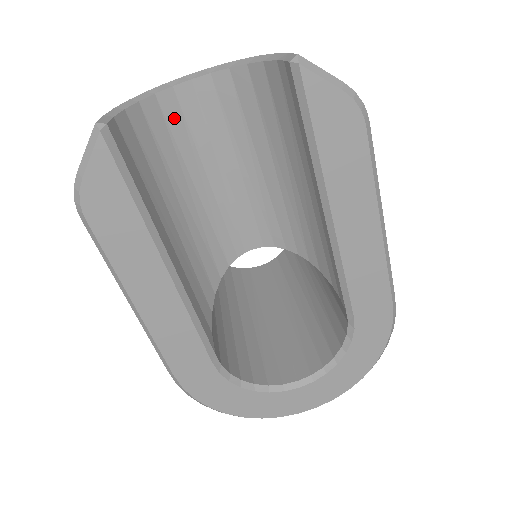
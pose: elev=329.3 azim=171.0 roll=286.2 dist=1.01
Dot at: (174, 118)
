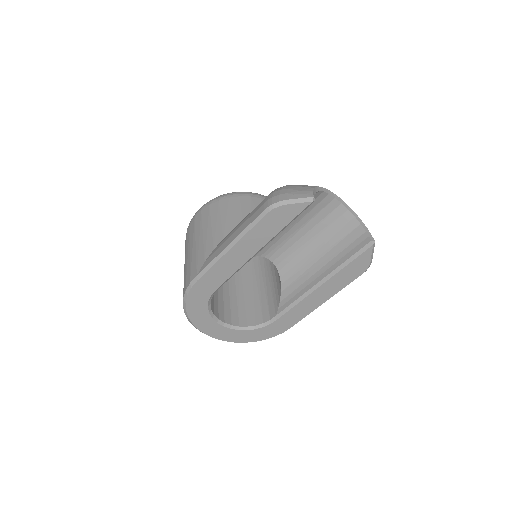
Dot at: (316, 202)
